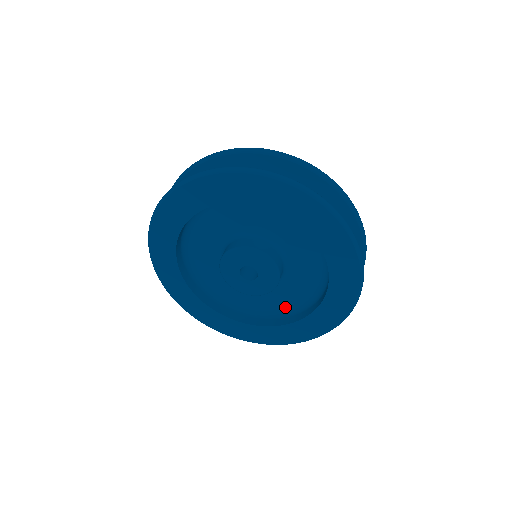
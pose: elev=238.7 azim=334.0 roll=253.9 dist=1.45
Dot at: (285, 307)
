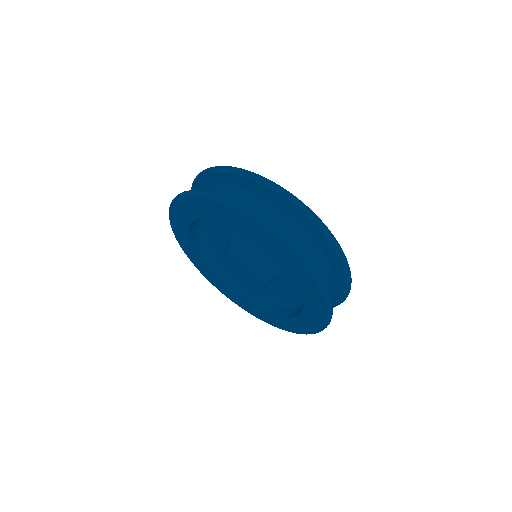
Dot at: occluded
